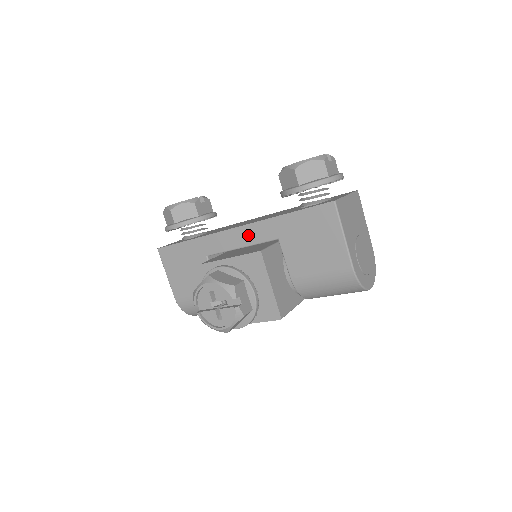
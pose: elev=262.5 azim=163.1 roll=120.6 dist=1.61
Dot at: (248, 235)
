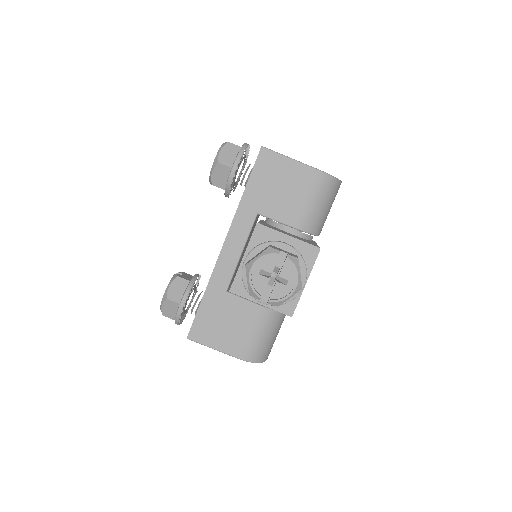
Dot at: (237, 237)
